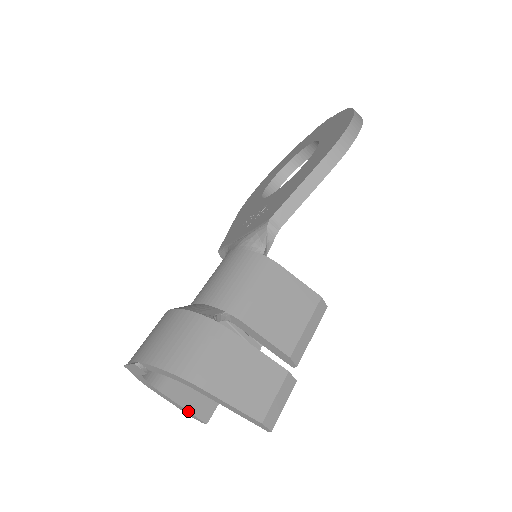
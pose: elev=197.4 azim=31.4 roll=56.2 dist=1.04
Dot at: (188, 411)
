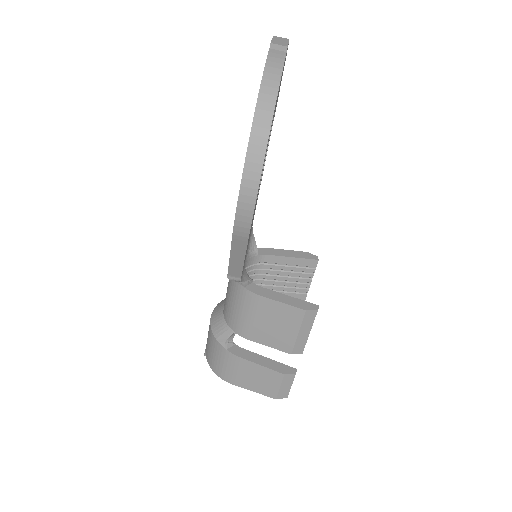
Dot at: occluded
